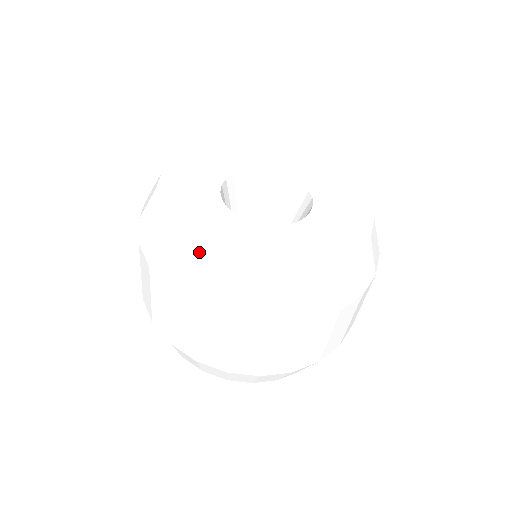
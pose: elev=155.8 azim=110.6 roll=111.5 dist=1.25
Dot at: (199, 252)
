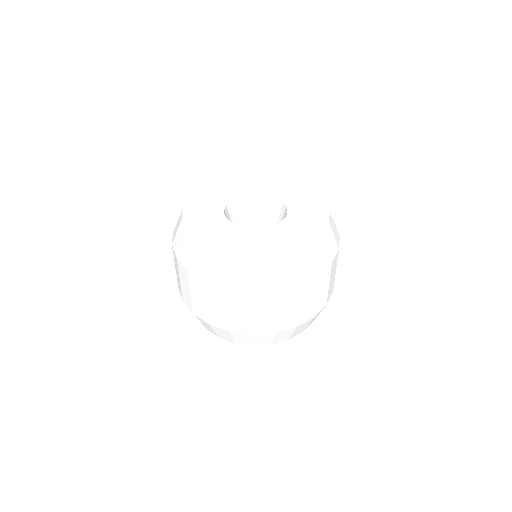
Dot at: (191, 235)
